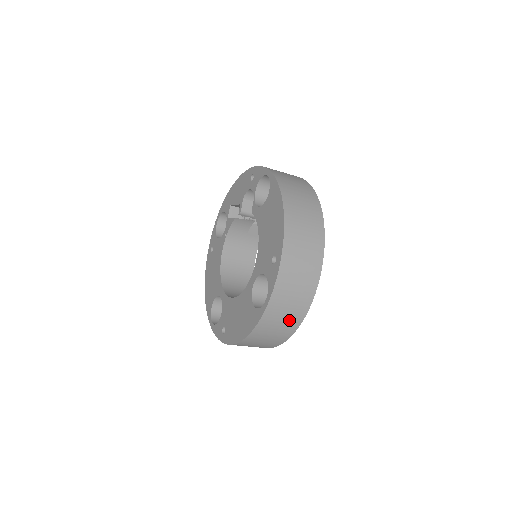
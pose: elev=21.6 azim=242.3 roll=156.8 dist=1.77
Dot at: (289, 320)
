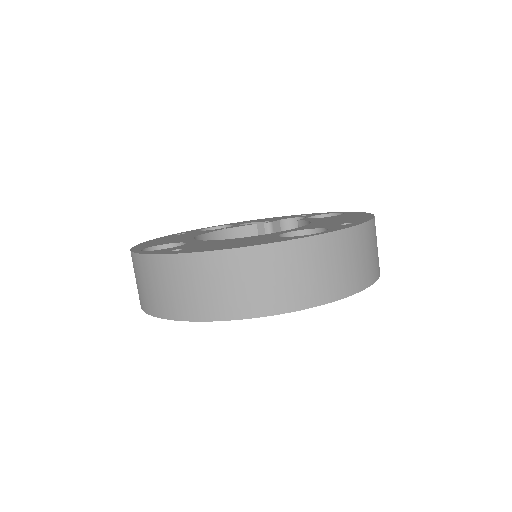
Dot at: (309, 285)
